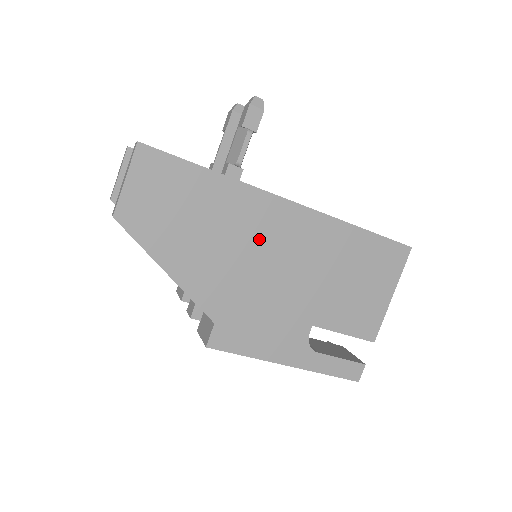
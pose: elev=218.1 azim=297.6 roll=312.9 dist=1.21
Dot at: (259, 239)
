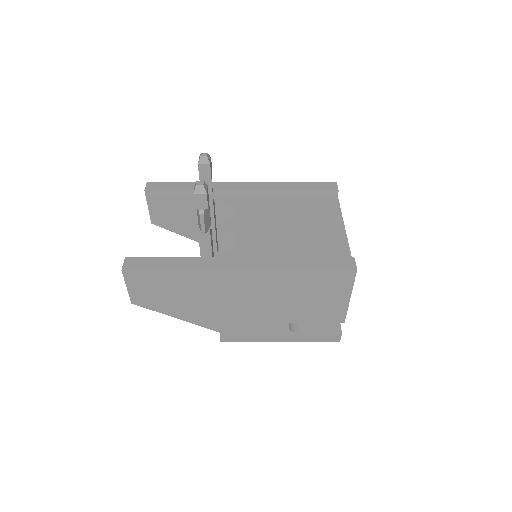
Dot at: (226, 293)
